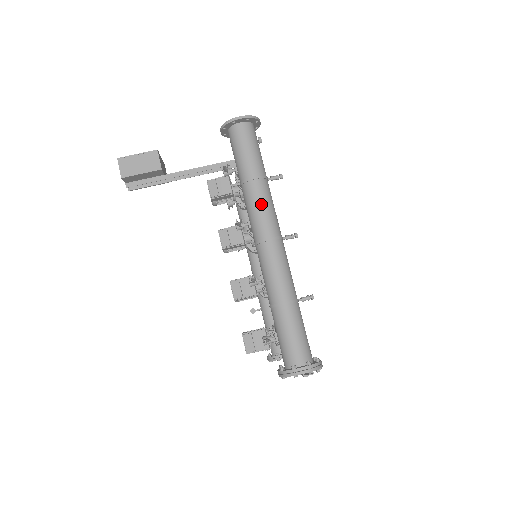
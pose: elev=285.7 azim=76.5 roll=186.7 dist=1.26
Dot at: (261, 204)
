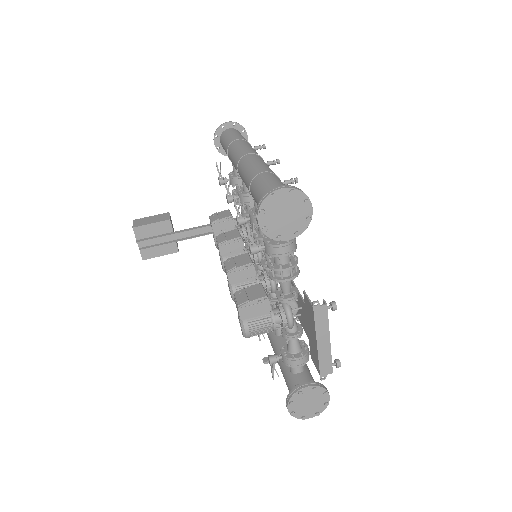
Dot at: (242, 145)
